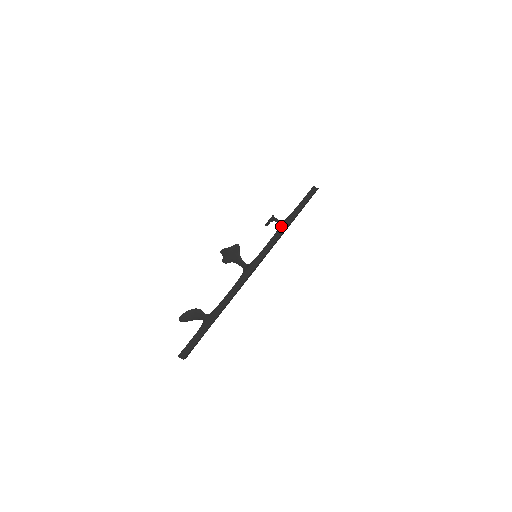
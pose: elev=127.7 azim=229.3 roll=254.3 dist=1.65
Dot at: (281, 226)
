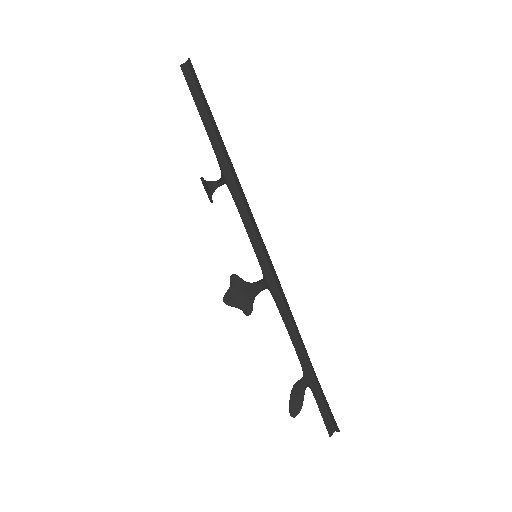
Dot at: (225, 180)
